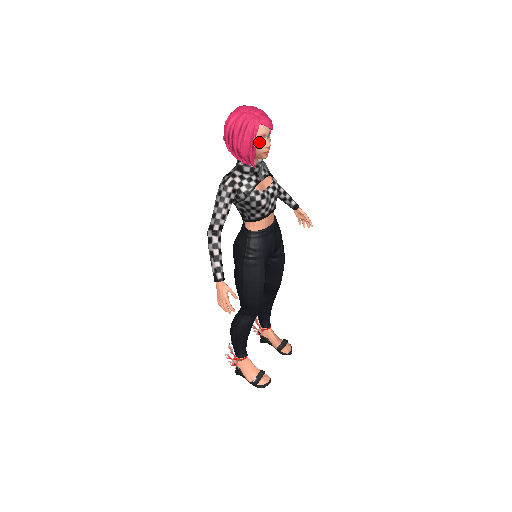
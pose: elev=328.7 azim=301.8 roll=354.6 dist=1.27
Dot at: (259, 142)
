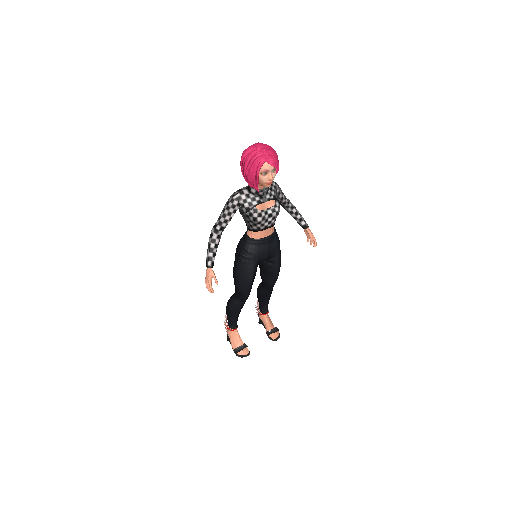
Dot at: (262, 175)
